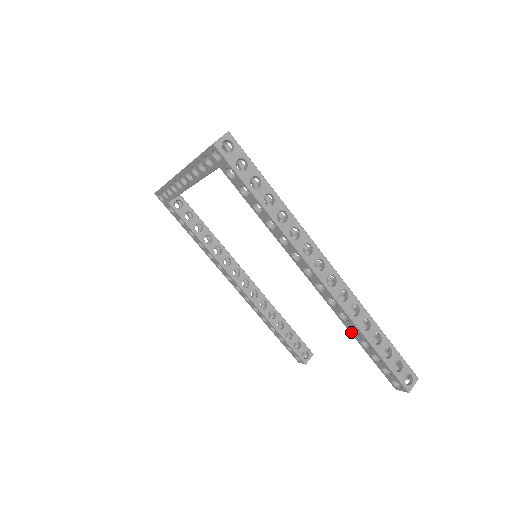
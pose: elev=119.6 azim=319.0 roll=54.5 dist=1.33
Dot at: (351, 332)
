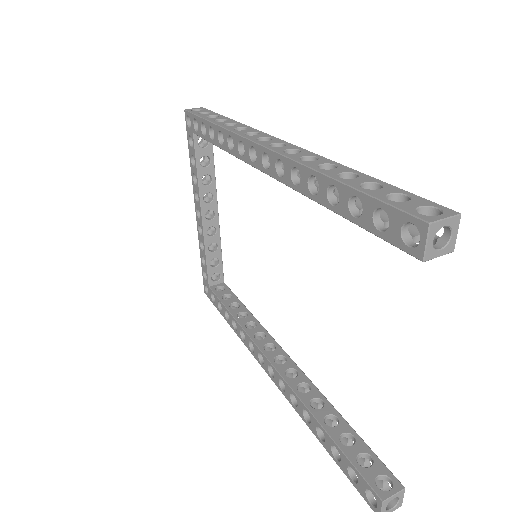
Dot at: (315, 198)
